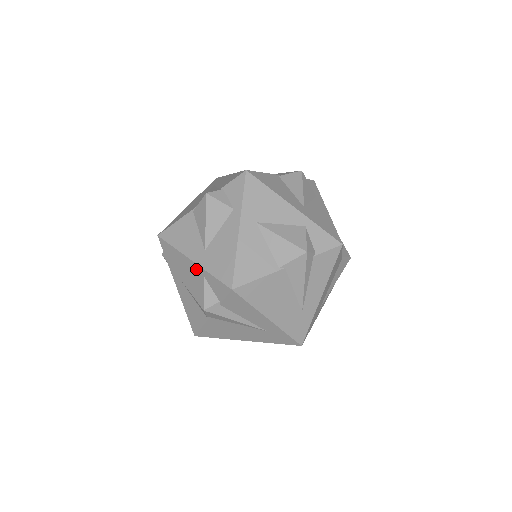
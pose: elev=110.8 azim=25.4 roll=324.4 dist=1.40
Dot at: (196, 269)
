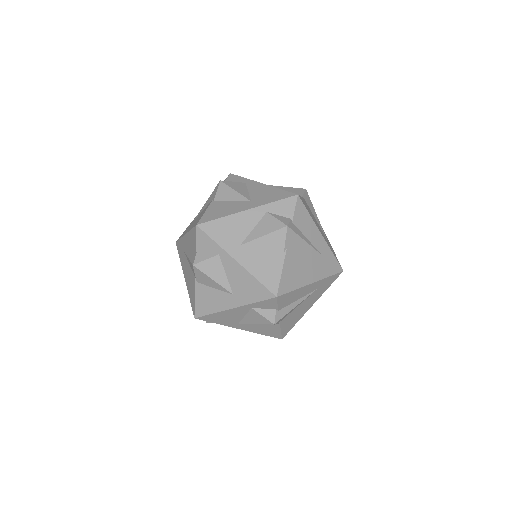
Dot at: (255, 213)
